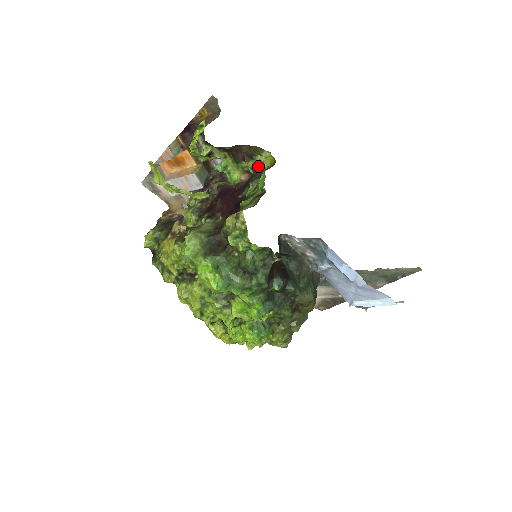
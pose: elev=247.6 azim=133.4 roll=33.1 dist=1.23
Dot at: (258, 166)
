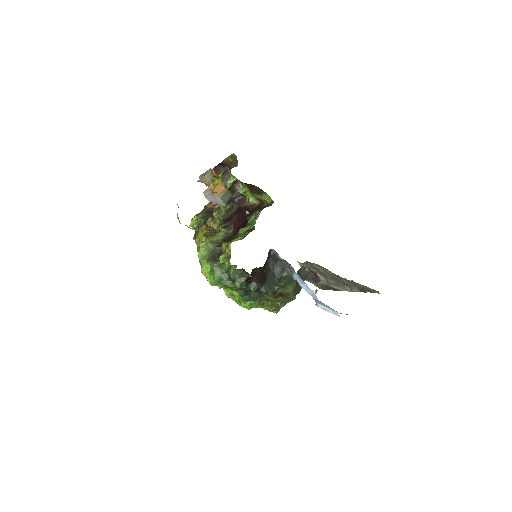
Dot at: (264, 199)
